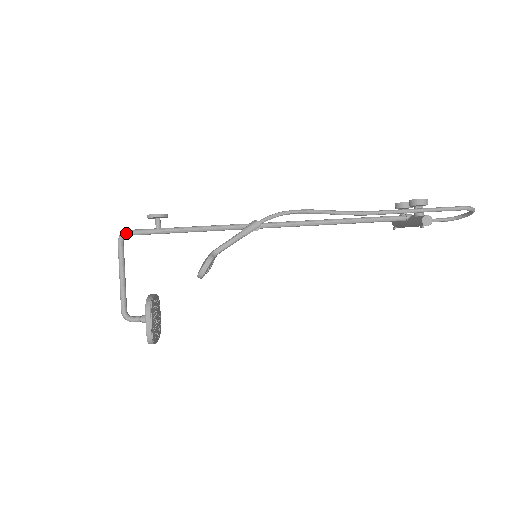
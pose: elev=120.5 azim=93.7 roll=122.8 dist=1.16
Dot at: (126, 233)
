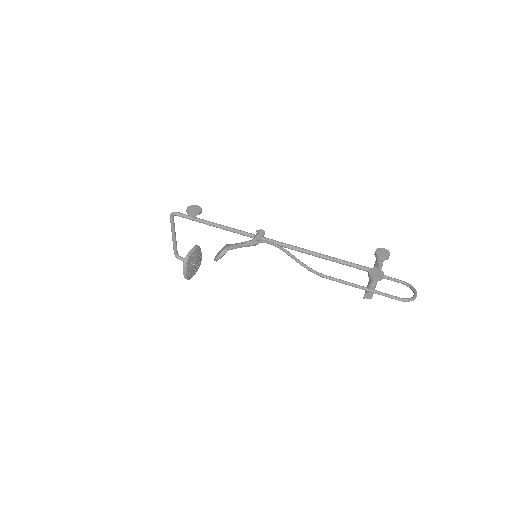
Dot at: (174, 215)
